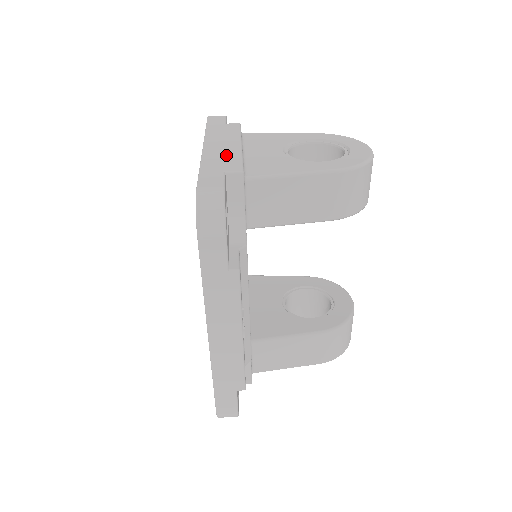
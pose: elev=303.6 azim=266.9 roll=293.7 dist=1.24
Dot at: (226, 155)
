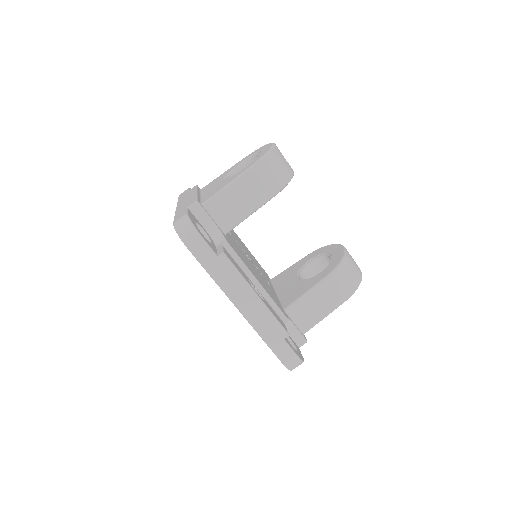
Dot at: (188, 202)
